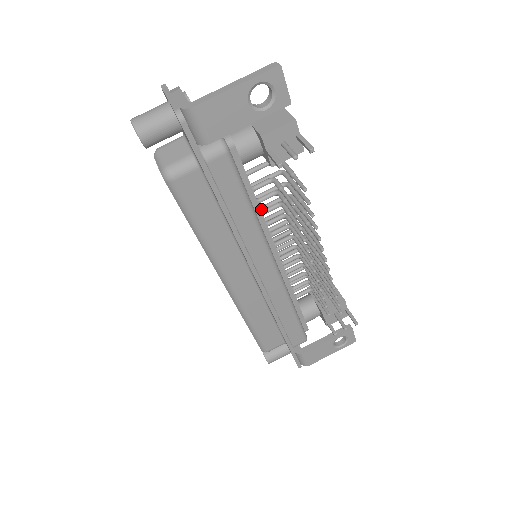
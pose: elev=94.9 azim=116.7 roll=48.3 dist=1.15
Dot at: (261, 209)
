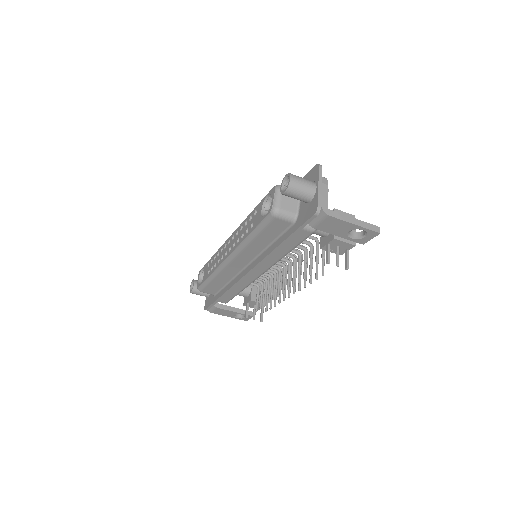
Dot at: occluded
